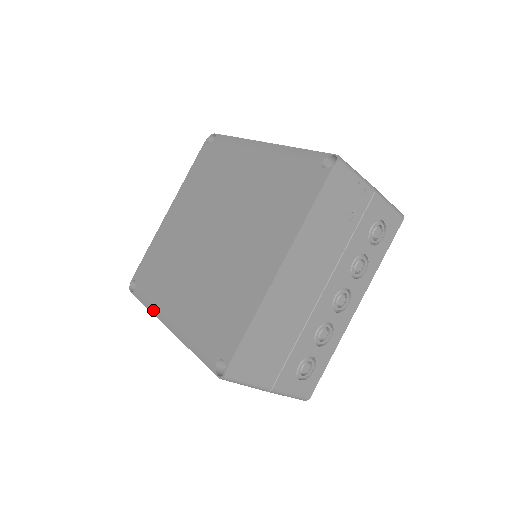
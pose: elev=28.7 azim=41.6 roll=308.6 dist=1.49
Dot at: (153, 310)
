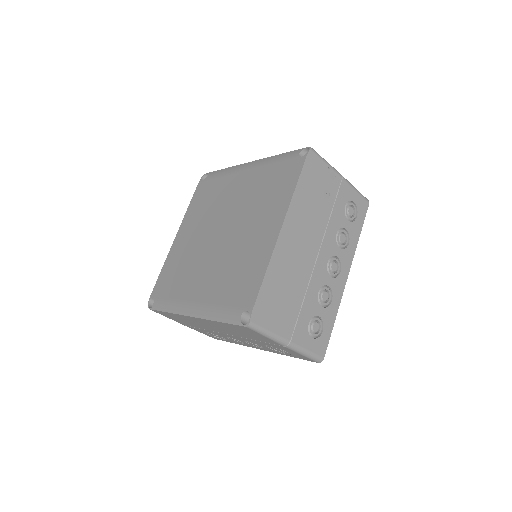
Dot at: (174, 310)
